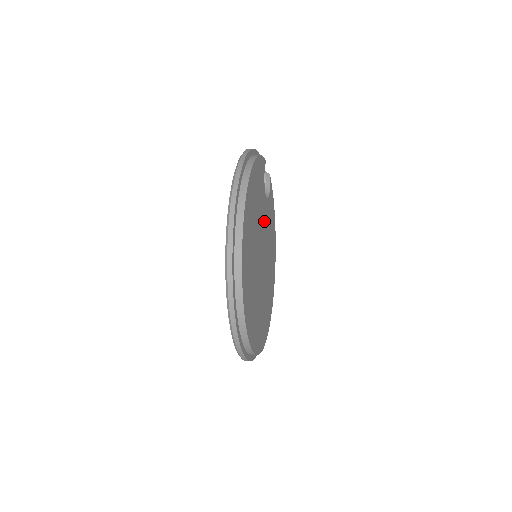
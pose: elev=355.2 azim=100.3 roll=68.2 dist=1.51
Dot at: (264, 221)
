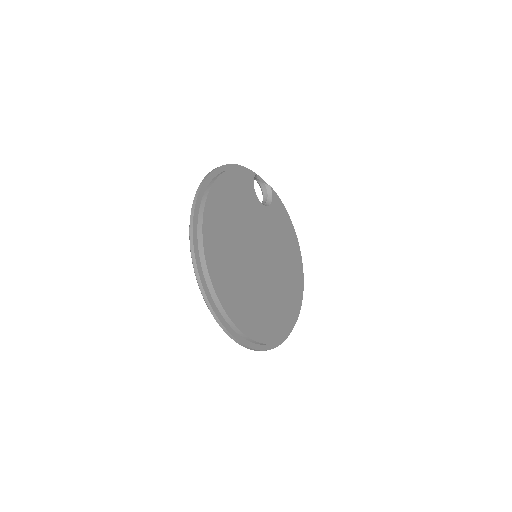
Dot at: (261, 225)
